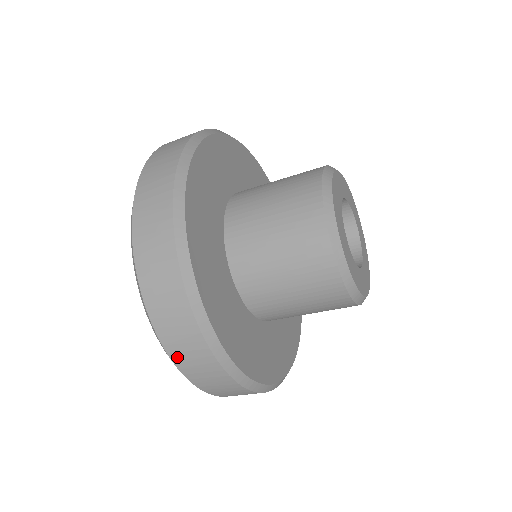
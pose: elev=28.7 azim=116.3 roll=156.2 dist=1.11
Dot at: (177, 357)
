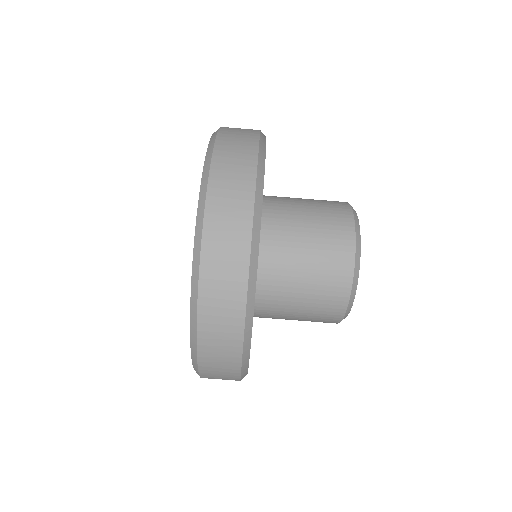
Dot at: (218, 167)
